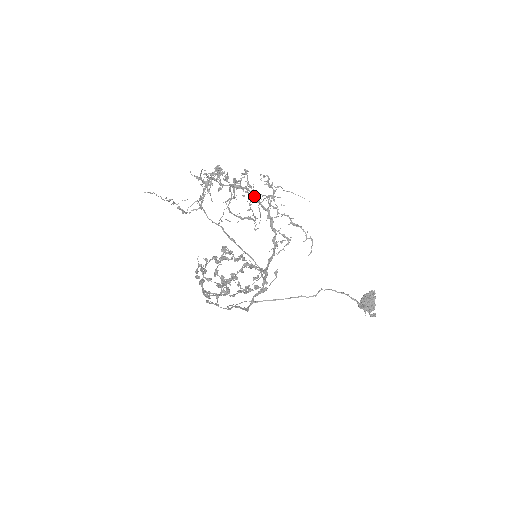
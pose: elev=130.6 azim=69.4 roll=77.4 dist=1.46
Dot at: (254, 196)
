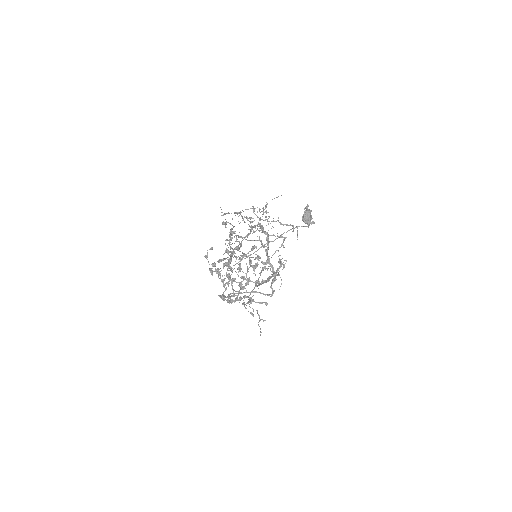
Dot at: occluded
